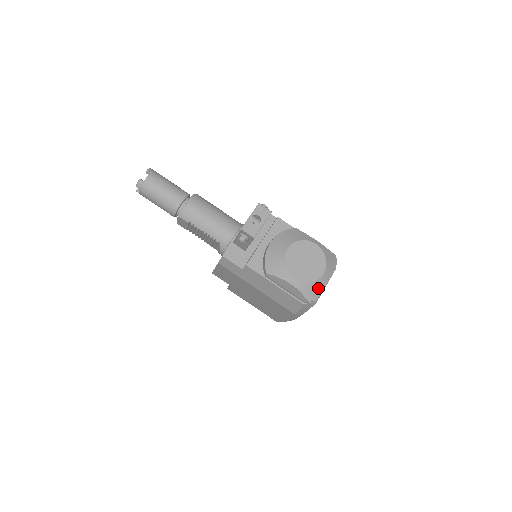
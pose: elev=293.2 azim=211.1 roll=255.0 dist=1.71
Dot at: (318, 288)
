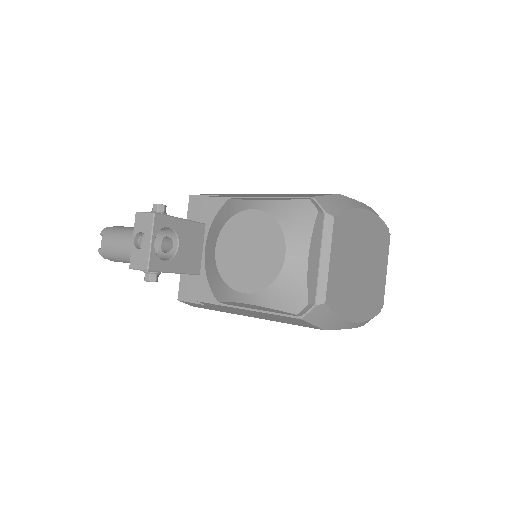
Dot at: (294, 284)
